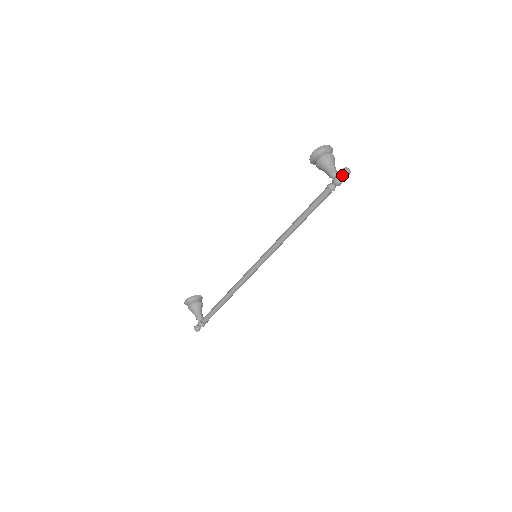
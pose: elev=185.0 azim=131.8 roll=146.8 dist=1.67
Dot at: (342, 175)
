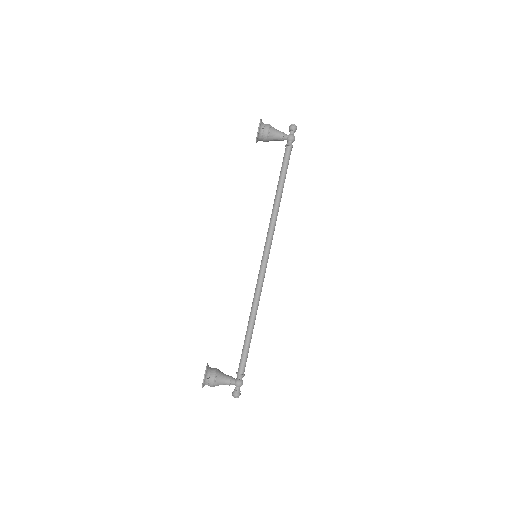
Dot at: (294, 130)
